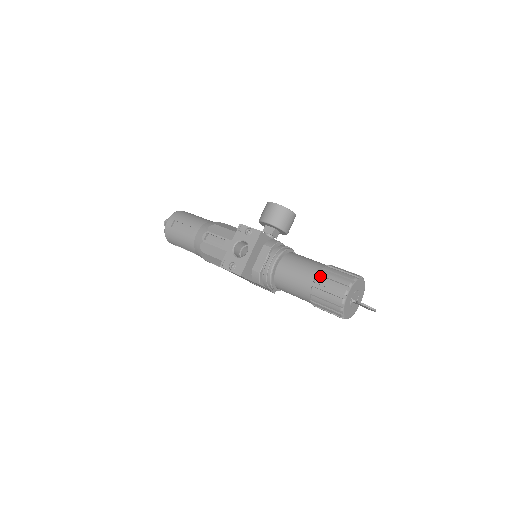
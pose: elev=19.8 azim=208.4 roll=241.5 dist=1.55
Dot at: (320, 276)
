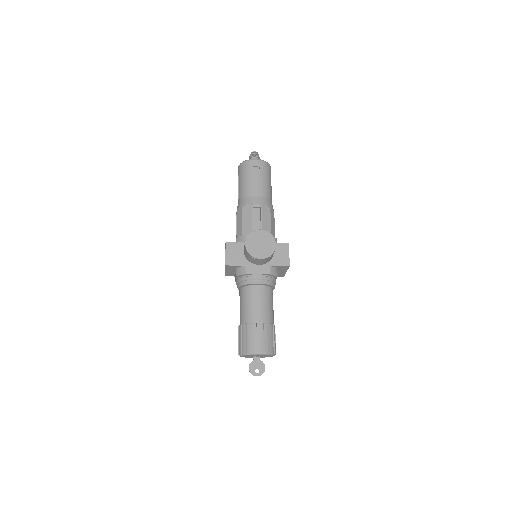
Dot at: (240, 328)
